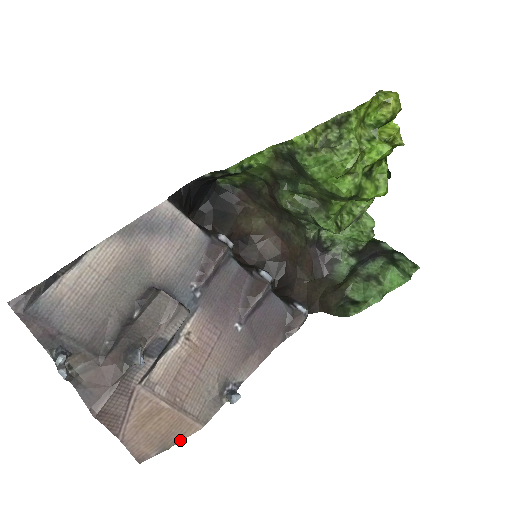
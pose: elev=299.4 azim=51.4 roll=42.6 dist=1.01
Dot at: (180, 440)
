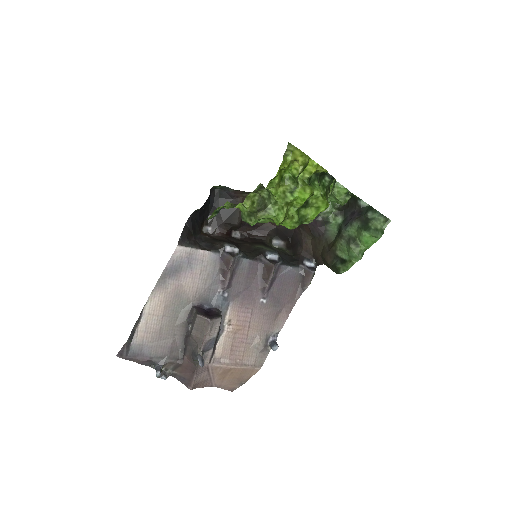
Dot at: occluded
